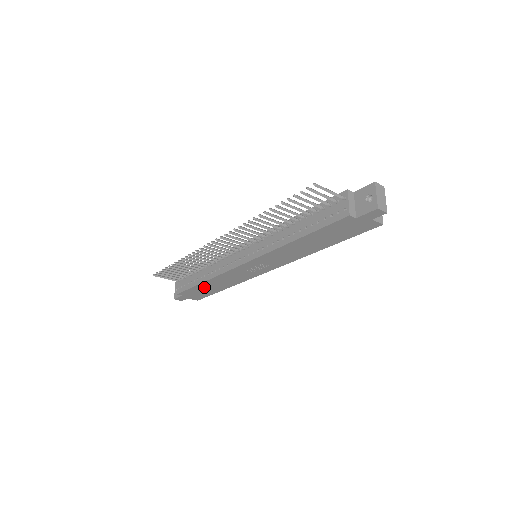
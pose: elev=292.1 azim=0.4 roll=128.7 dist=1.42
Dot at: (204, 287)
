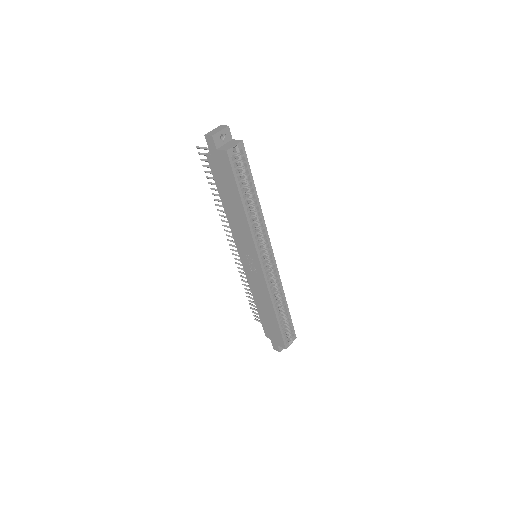
Dot at: (264, 316)
